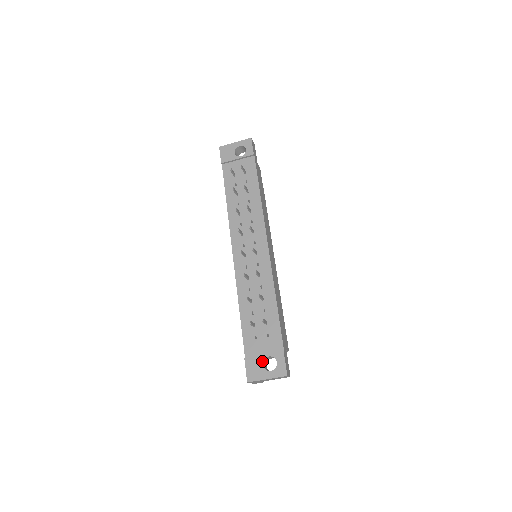
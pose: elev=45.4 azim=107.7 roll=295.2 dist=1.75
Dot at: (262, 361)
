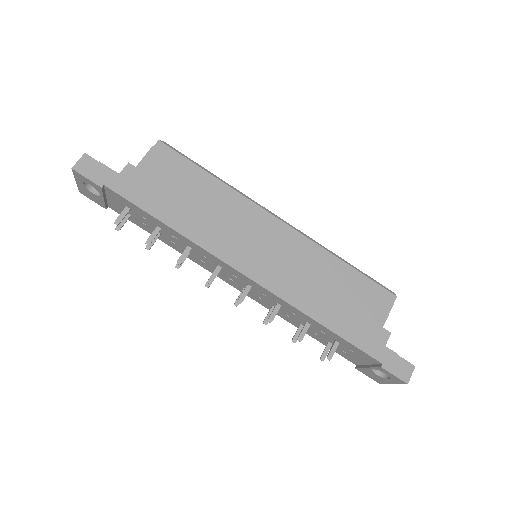
Dot at: (371, 372)
